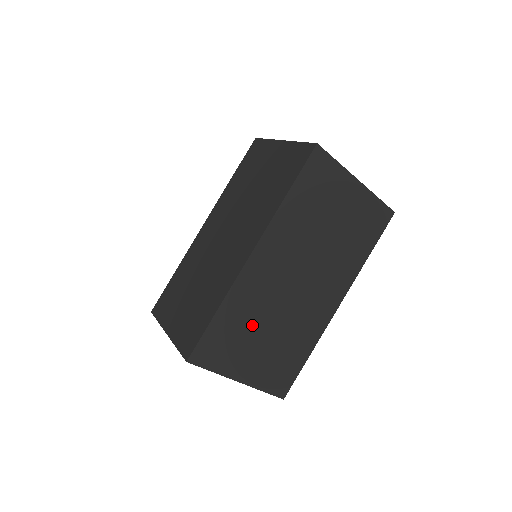
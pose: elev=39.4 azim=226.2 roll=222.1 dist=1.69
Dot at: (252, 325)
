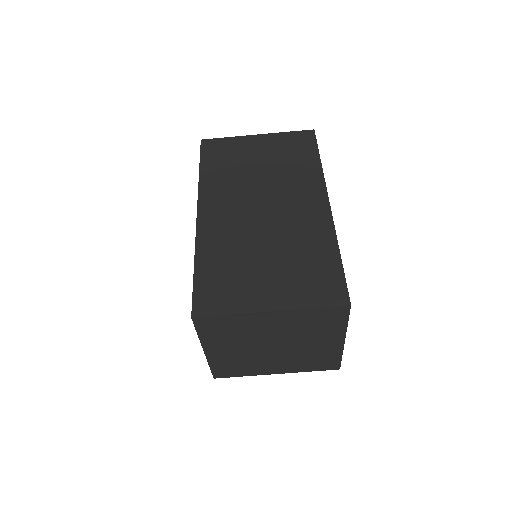
Dot at: (242, 259)
